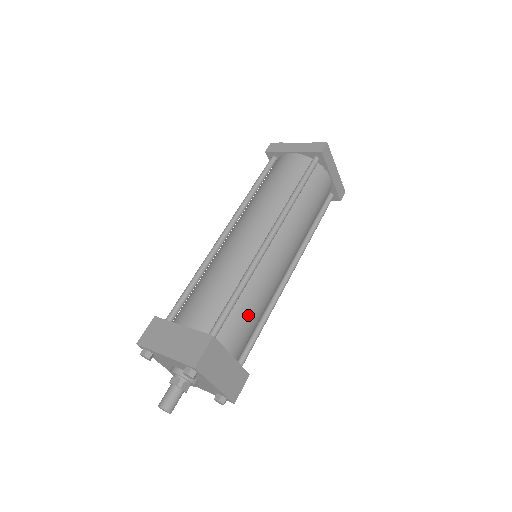
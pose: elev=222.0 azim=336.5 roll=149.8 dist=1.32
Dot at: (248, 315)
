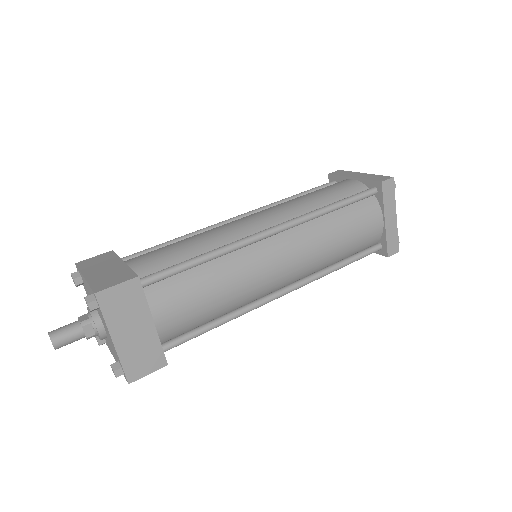
Dot at: occluded
